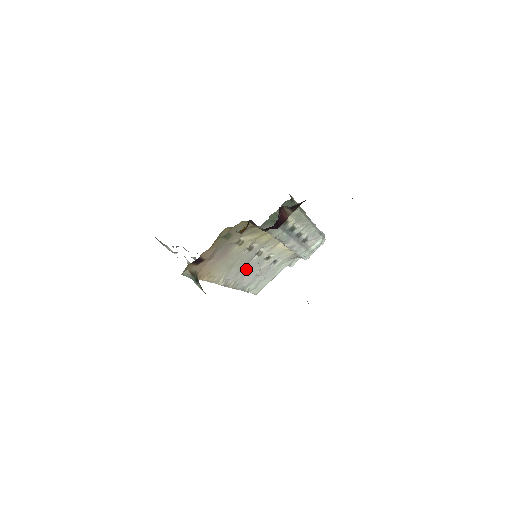
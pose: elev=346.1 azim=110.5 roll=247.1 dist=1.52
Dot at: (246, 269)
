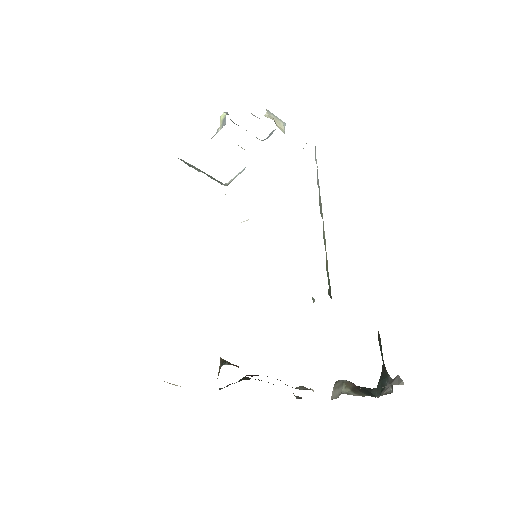
Dot at: occluded
